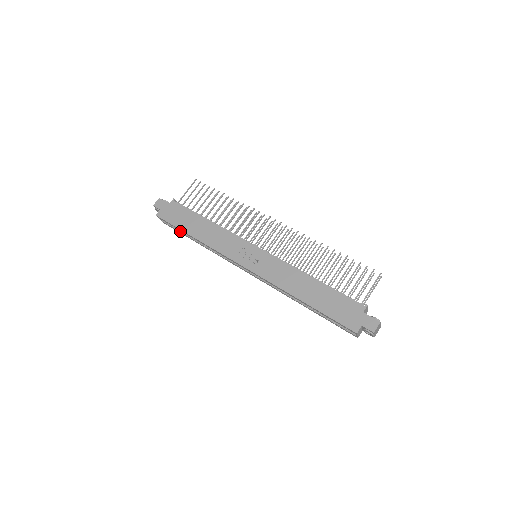
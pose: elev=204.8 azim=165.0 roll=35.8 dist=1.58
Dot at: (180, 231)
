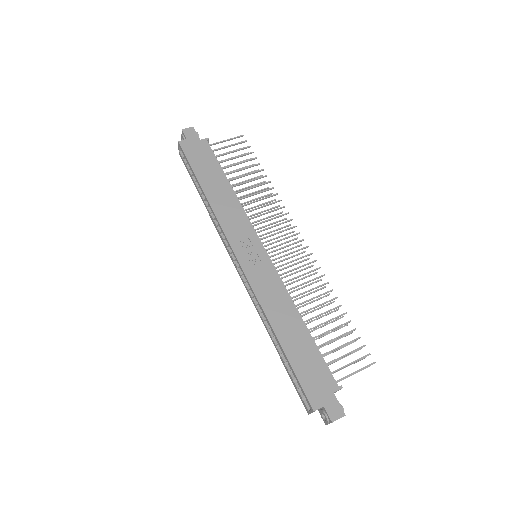
Dot at: (192, 175)
